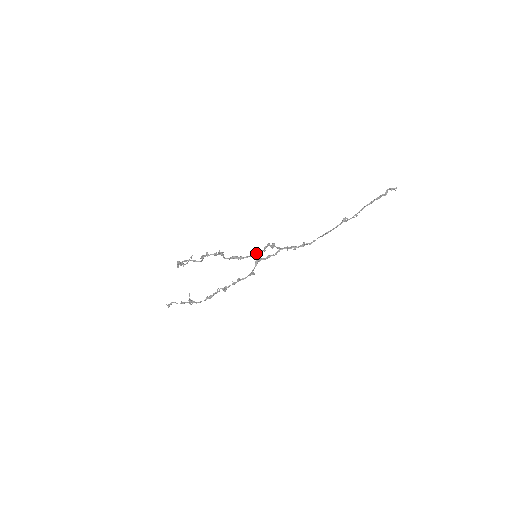
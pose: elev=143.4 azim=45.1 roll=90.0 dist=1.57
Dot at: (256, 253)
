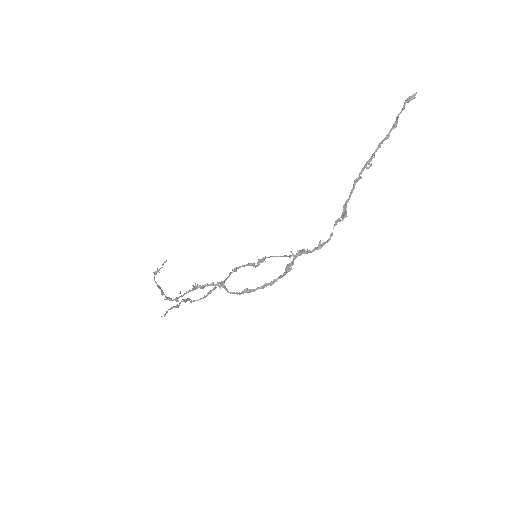
Dot at: (270, 284)
